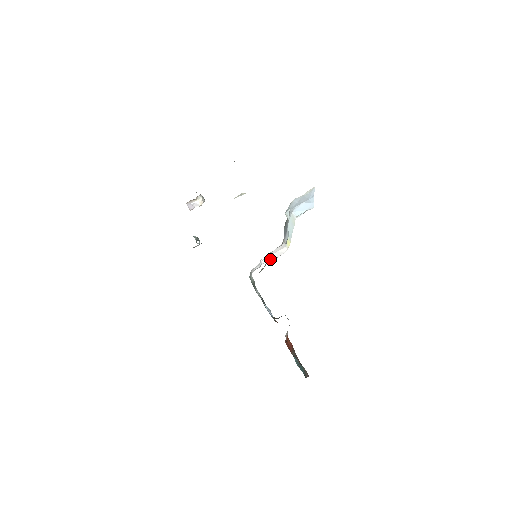
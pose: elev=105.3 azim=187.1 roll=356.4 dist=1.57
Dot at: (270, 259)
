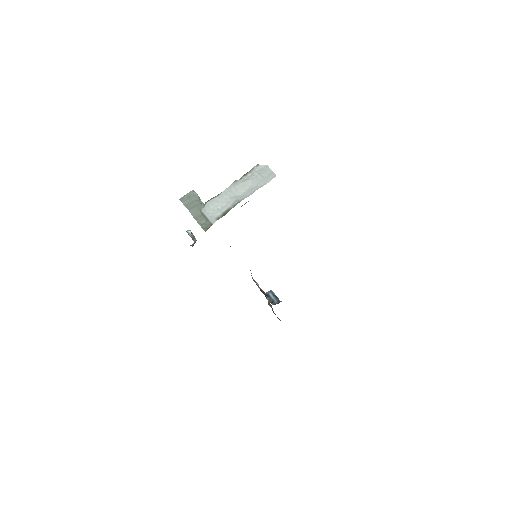
Dot at: occluded
